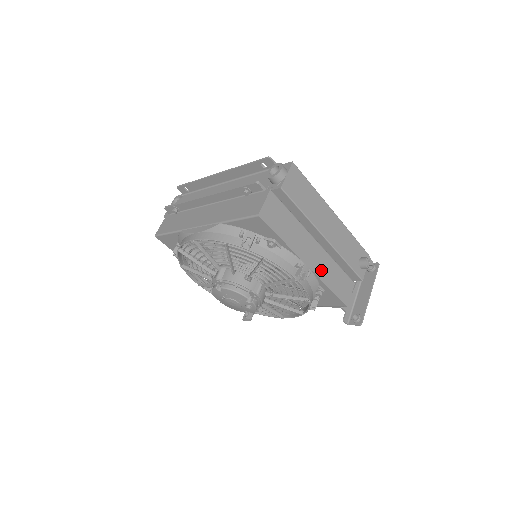
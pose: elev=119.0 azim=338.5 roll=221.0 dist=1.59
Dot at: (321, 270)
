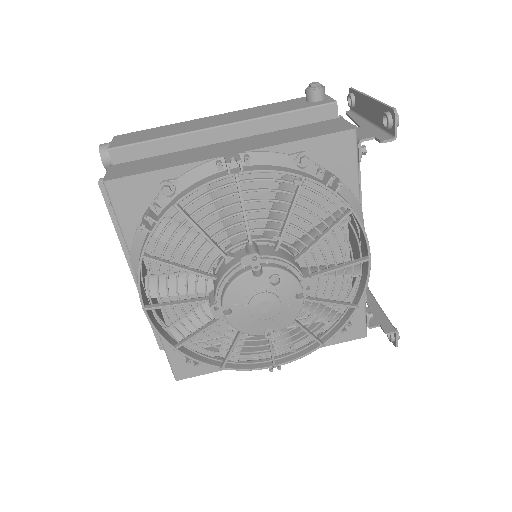
Dot at: (262, 144)
